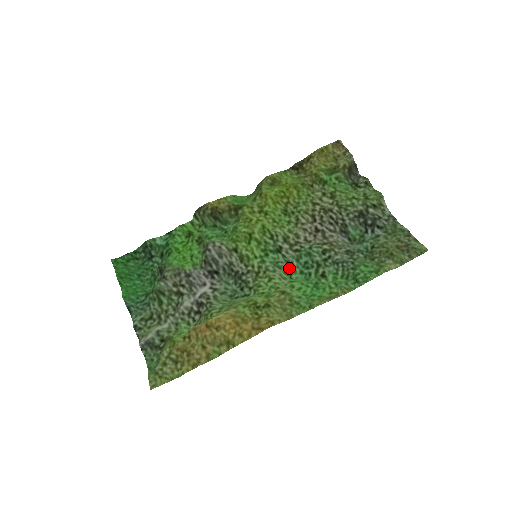
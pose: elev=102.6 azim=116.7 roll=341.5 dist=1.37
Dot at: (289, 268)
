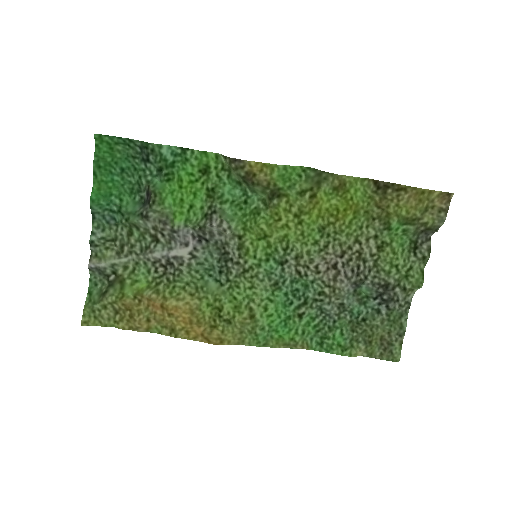
Dot at: (278, 284)
